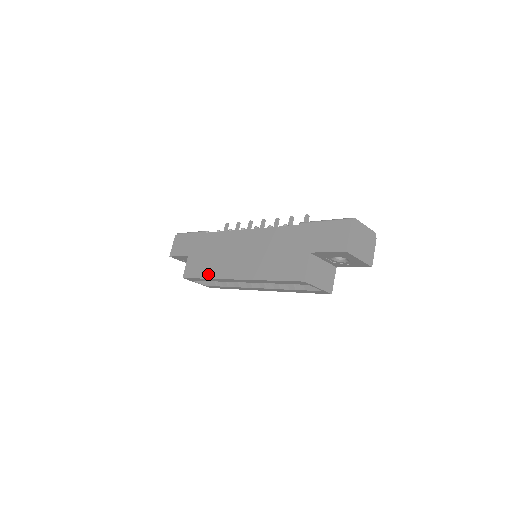
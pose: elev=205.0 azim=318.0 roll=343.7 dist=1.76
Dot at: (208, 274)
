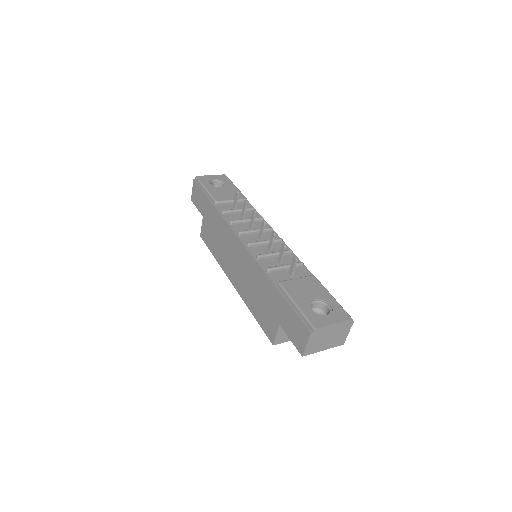
Dot at: (215, 255)
